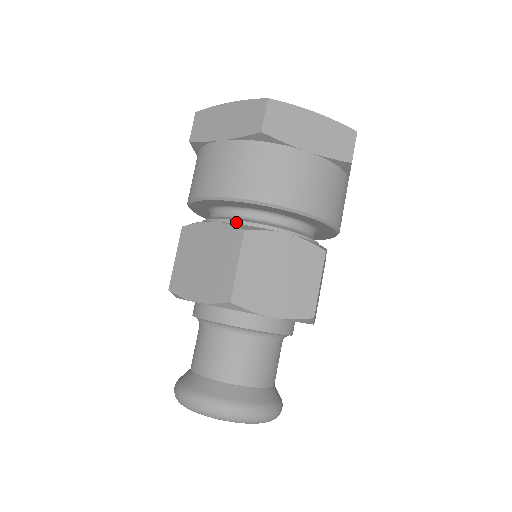
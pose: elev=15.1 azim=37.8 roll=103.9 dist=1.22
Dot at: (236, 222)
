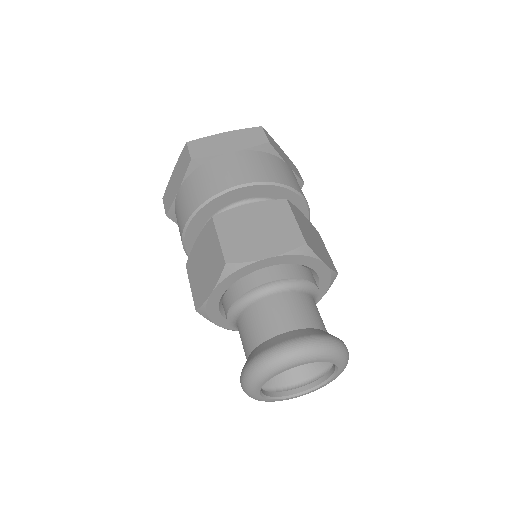
Dot at: occluded
